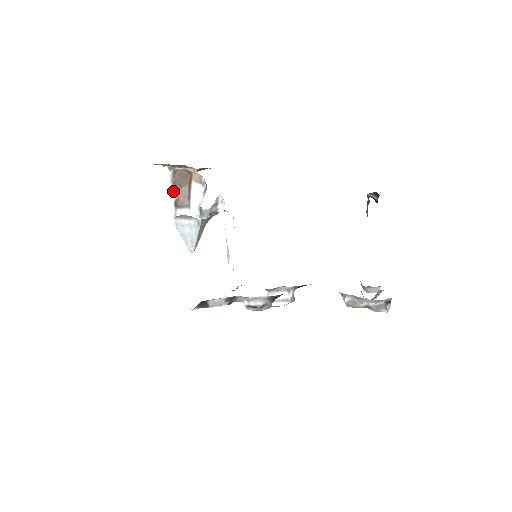
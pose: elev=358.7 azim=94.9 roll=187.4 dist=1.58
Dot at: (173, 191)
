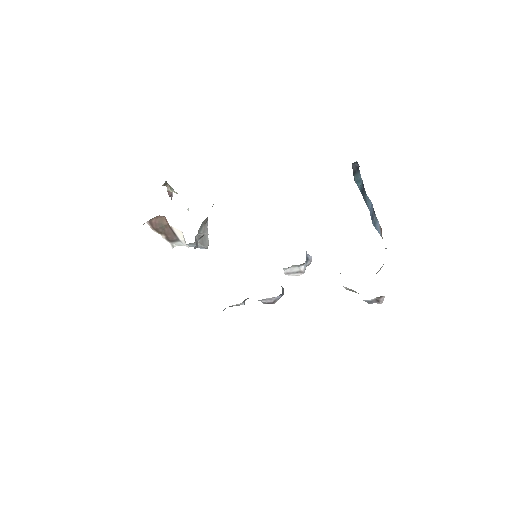
Dot at: (159, 233)
